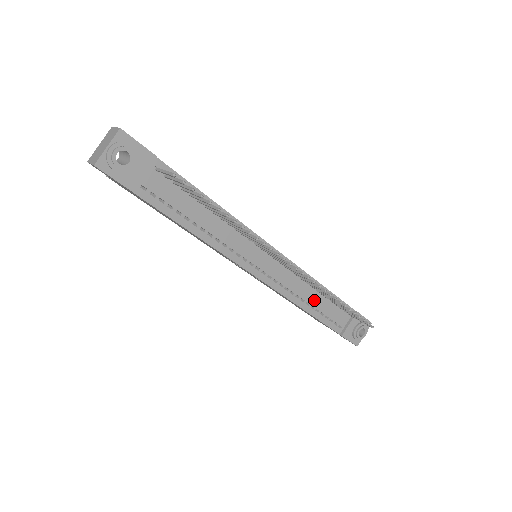
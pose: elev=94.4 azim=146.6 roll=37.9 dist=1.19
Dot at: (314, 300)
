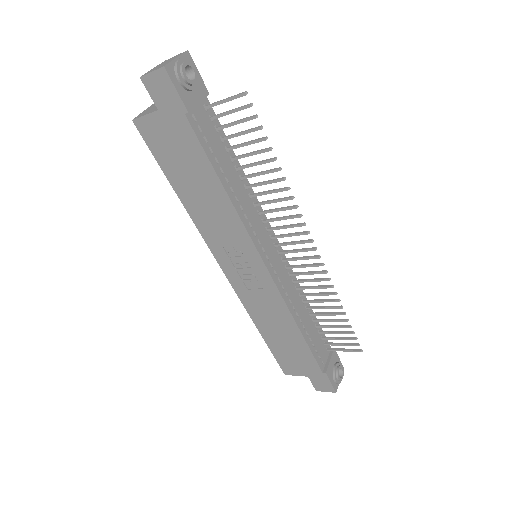
Dot at: (305, 319)
